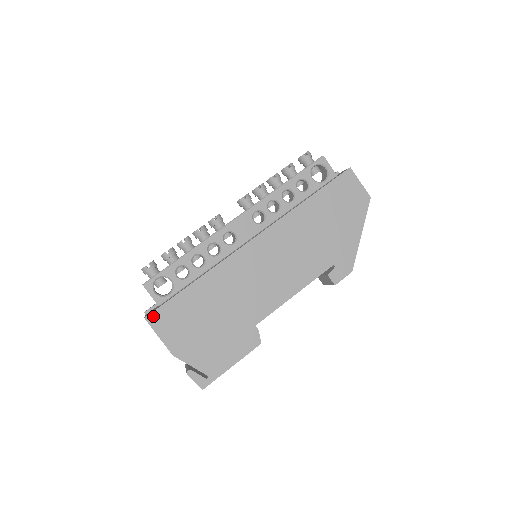
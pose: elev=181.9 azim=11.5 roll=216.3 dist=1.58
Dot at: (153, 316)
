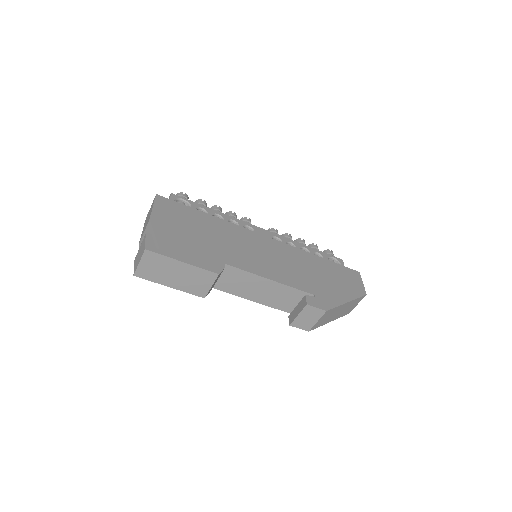
Dot at: (163, 198)
